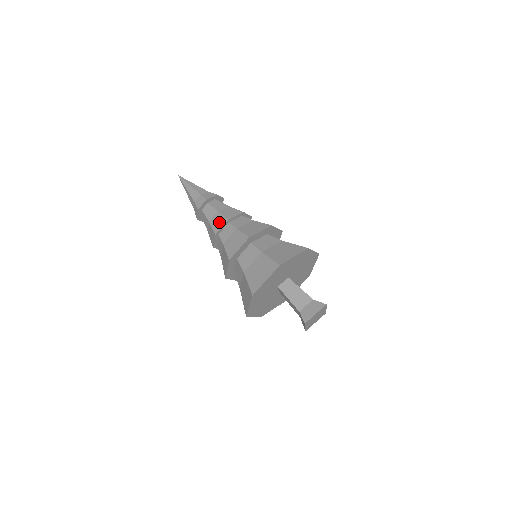
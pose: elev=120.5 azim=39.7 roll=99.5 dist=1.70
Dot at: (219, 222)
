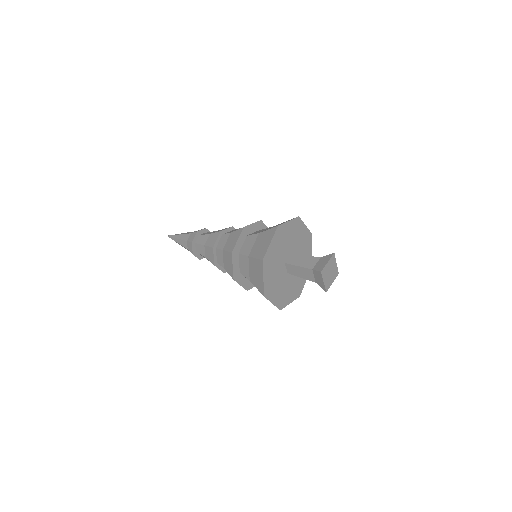
Dot at: (213, 238)
